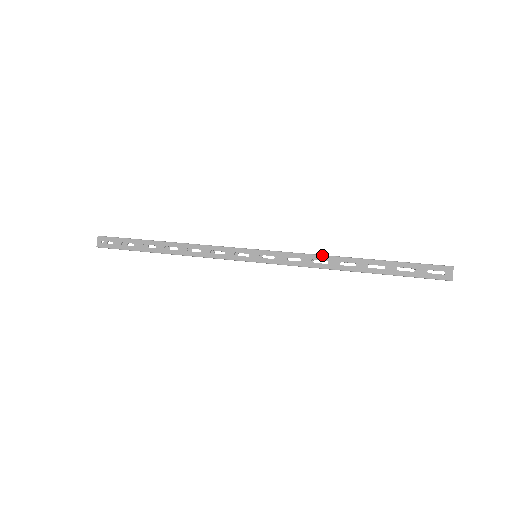
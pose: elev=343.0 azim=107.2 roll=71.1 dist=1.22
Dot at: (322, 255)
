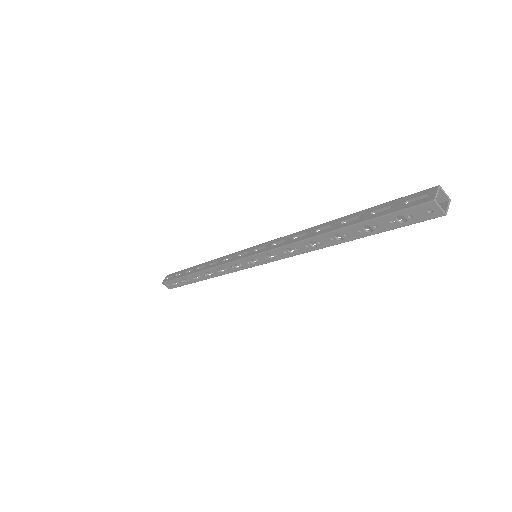
Dot at: occluded
